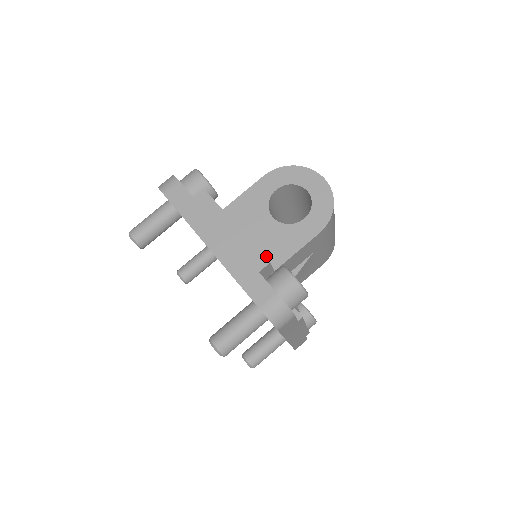
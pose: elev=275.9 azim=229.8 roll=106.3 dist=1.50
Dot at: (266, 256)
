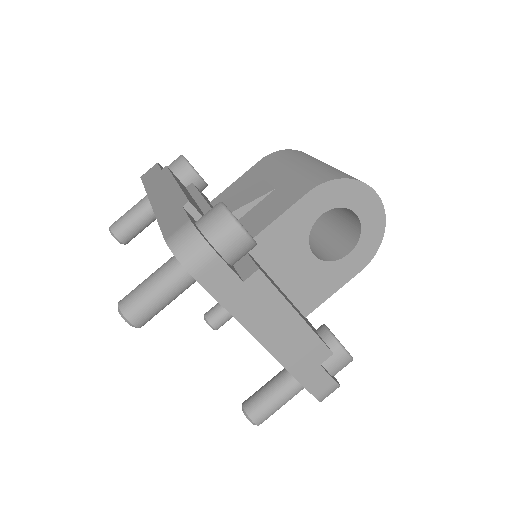
Dot at: (299, 301)
